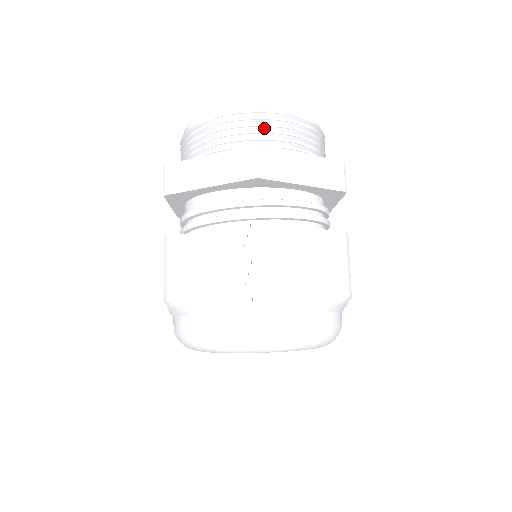
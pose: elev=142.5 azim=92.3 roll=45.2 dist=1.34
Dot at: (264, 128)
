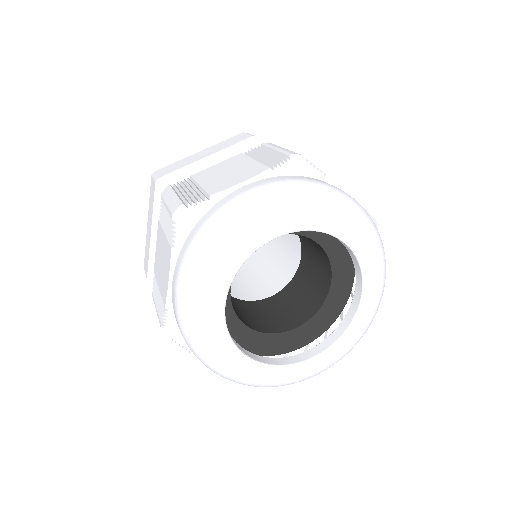
Dot at: occluded
